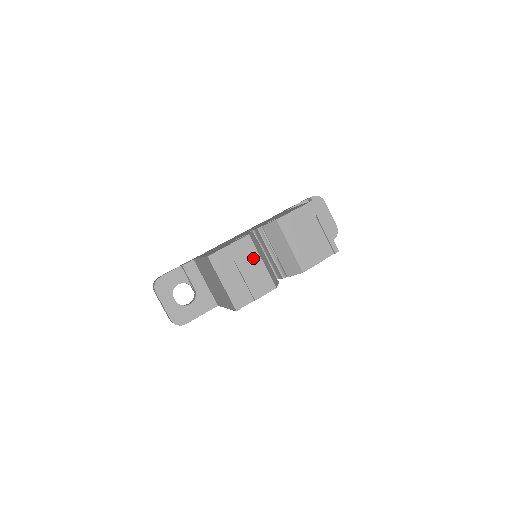
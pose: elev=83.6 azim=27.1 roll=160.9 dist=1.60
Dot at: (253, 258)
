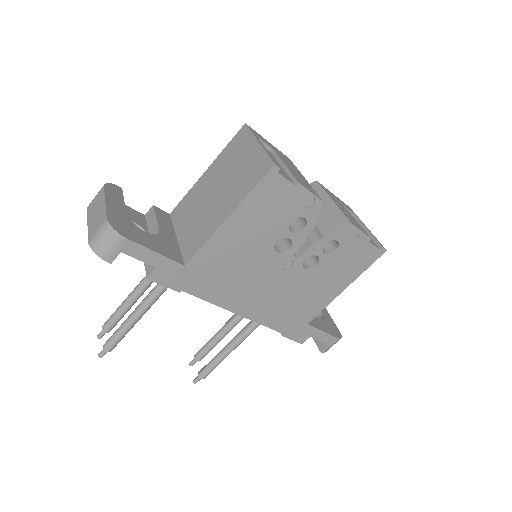
Dot at: (295, 168)
